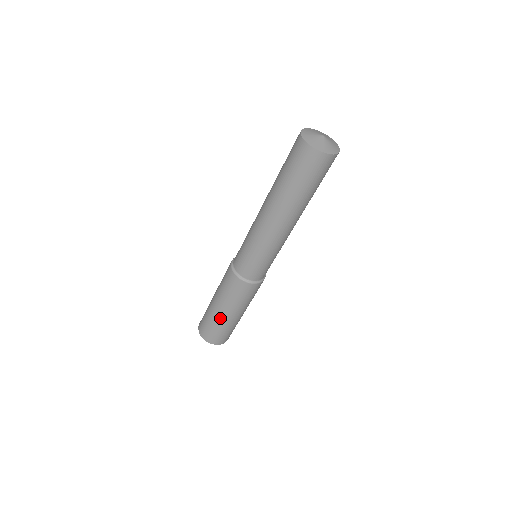
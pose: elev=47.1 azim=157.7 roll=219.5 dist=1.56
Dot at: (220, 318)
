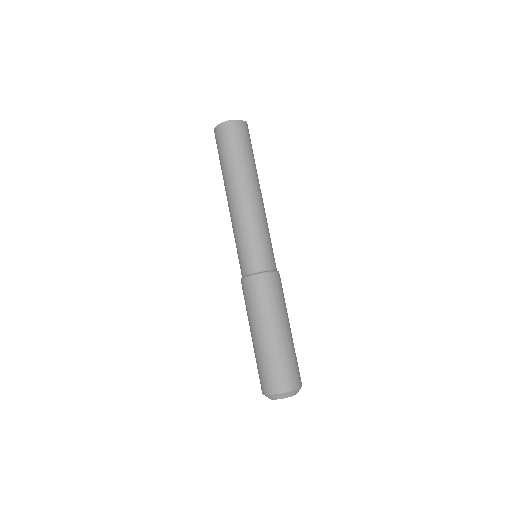
Dot at: (274, 342)
